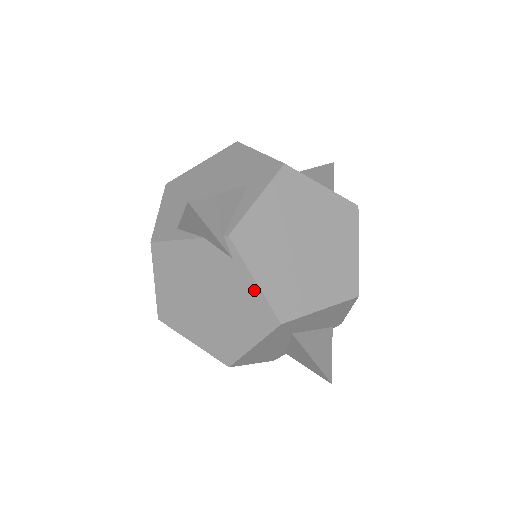
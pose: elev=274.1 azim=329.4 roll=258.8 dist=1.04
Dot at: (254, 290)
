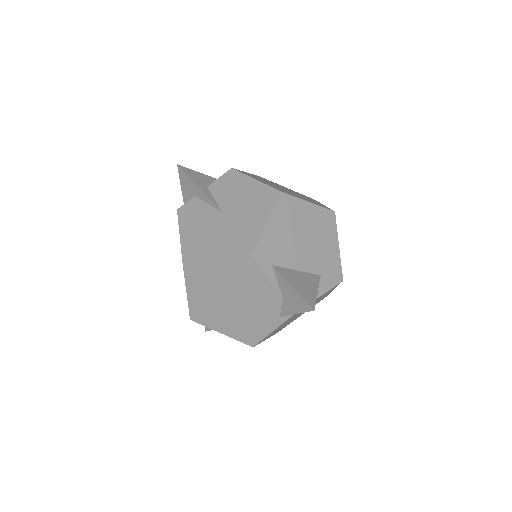
Dot at: (266, 331)
